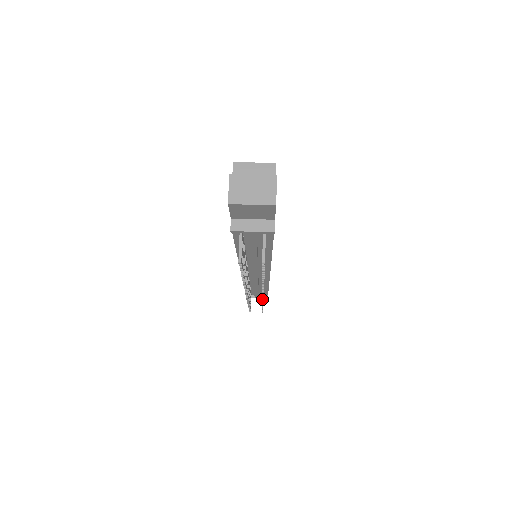
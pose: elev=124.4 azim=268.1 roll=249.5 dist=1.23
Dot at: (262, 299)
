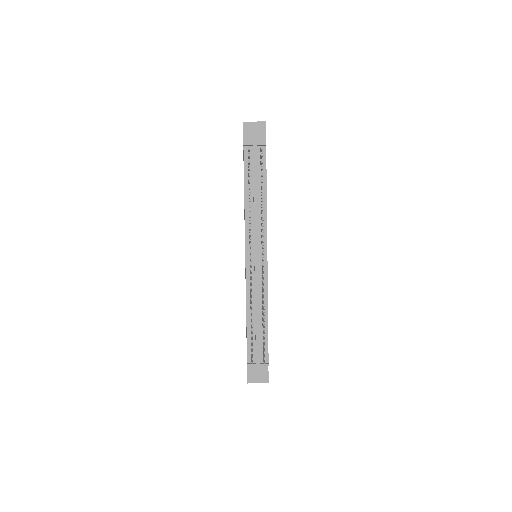
Dot at: (263, 280)
